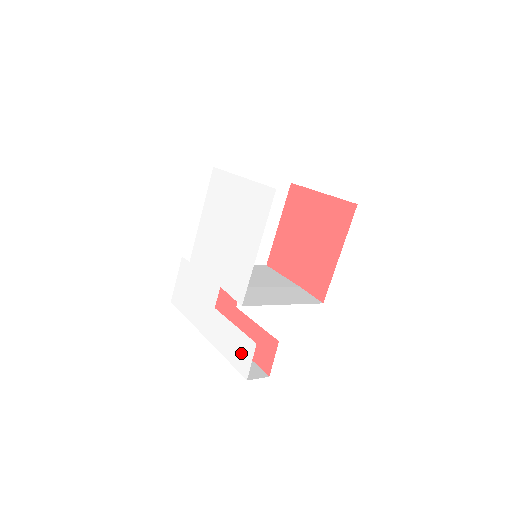
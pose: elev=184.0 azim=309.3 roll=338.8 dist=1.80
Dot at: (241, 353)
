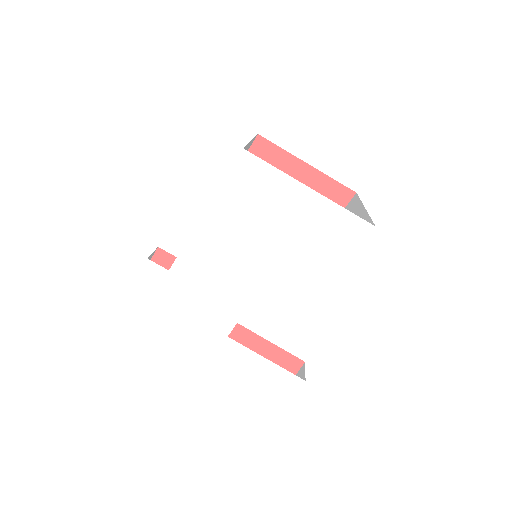
Dot at: (276, 388)
